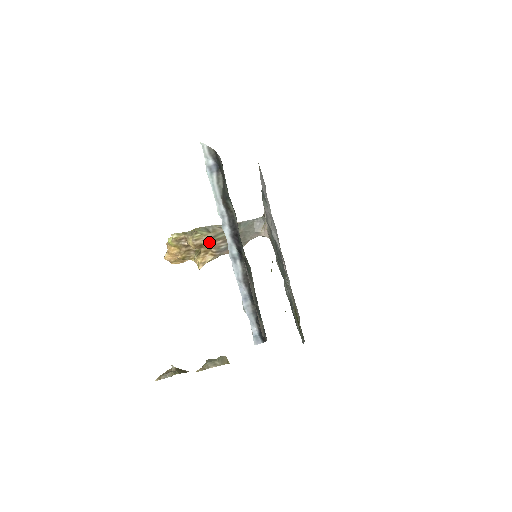
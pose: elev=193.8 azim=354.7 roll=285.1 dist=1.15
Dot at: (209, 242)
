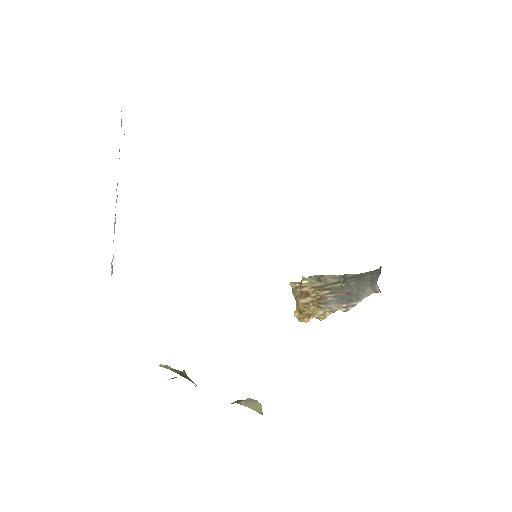
Dot at: (315, 291)
